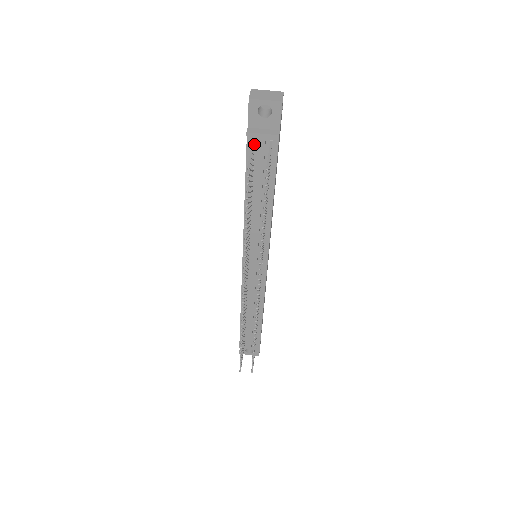
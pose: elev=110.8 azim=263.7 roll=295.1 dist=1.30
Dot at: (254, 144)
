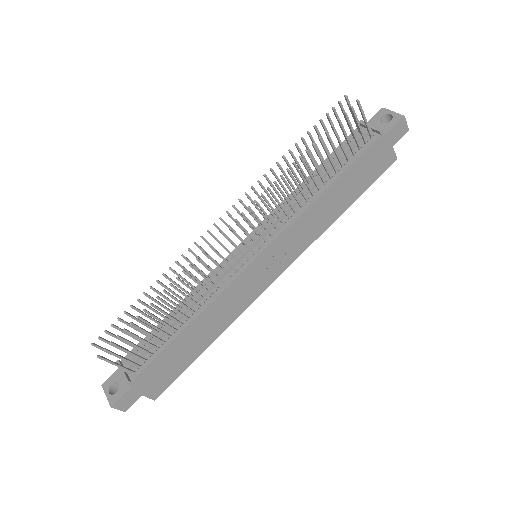
Dot at: (358, 134)
